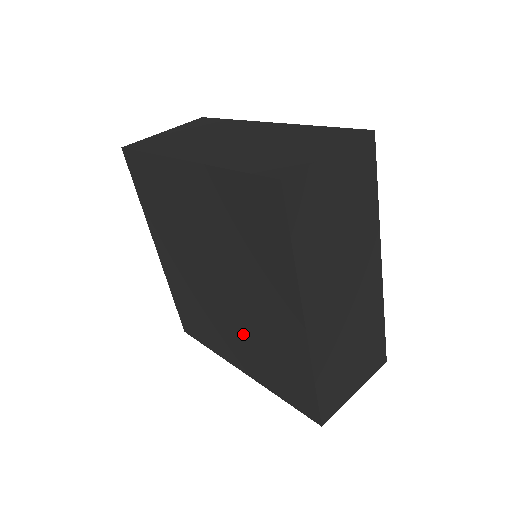
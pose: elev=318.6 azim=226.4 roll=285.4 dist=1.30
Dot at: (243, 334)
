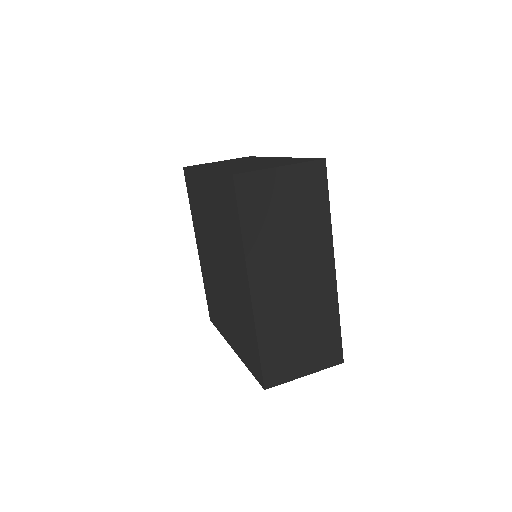
Dot at: (230, 311)
